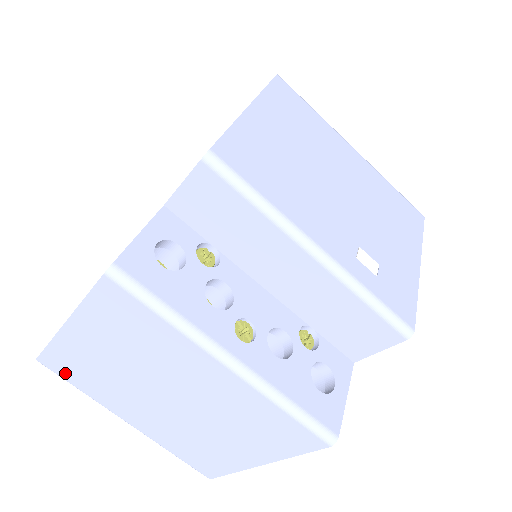
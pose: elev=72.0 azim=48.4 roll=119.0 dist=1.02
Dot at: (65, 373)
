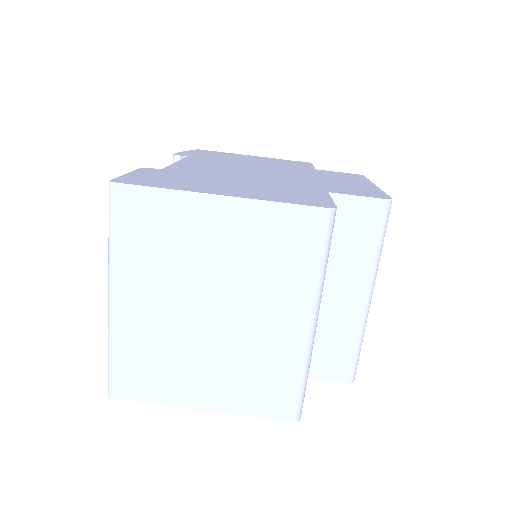
Dot at: (126, 217)
